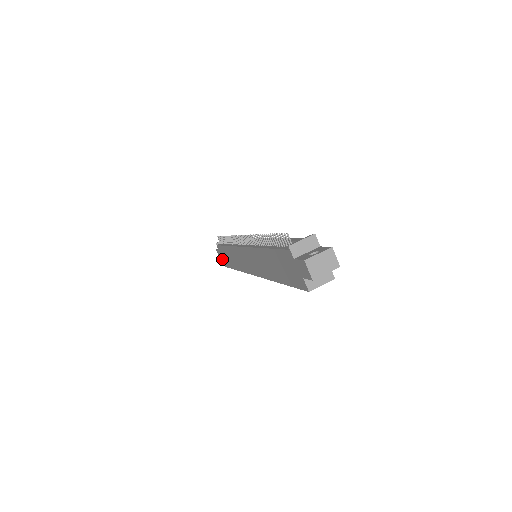
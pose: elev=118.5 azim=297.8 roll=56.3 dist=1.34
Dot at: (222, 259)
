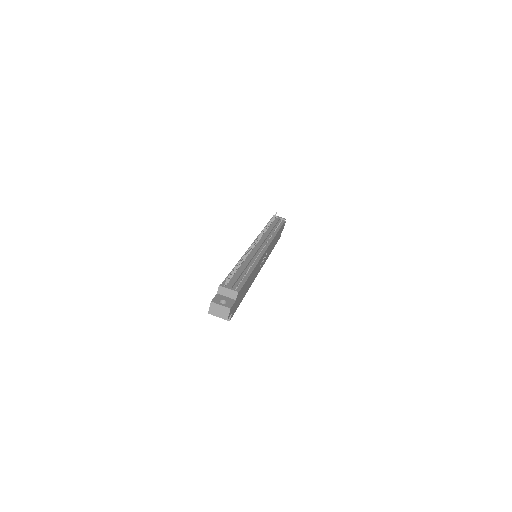
Dot at: occluded
